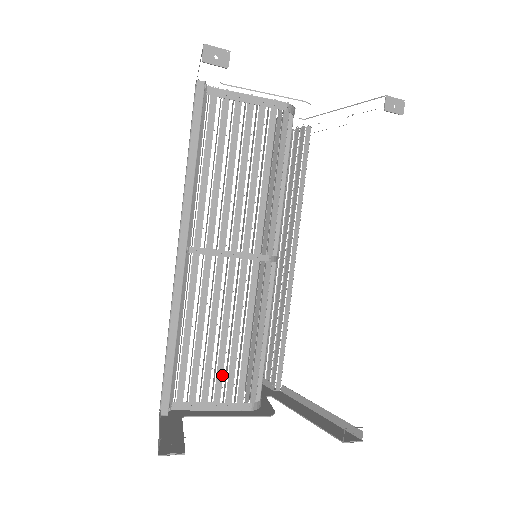
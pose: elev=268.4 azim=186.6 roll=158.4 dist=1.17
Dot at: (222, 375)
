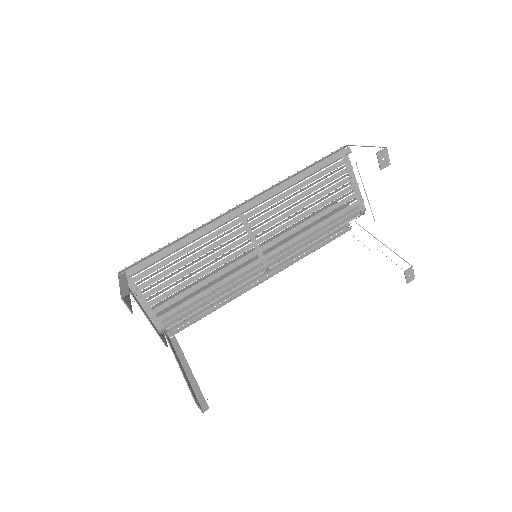
Dot at: (171, 294)
